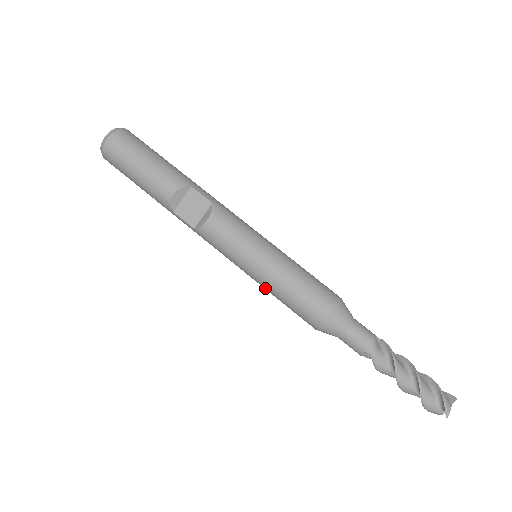
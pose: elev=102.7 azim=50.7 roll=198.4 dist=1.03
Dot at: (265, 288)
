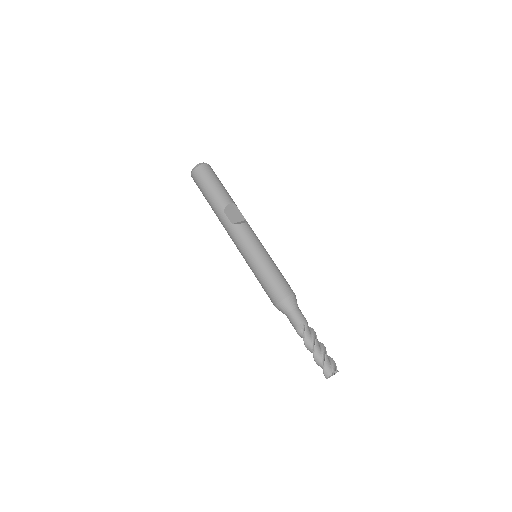
Dot at: (259, 270)
